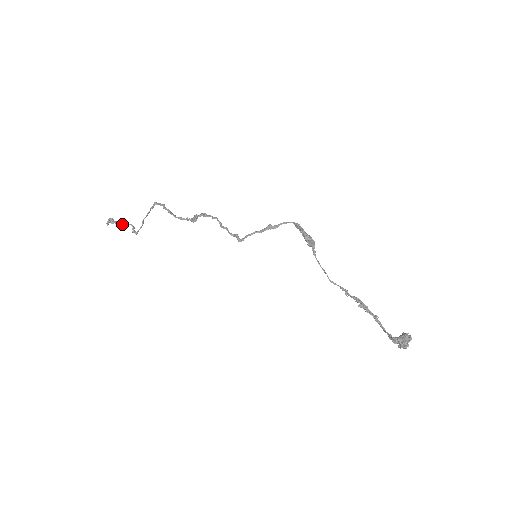
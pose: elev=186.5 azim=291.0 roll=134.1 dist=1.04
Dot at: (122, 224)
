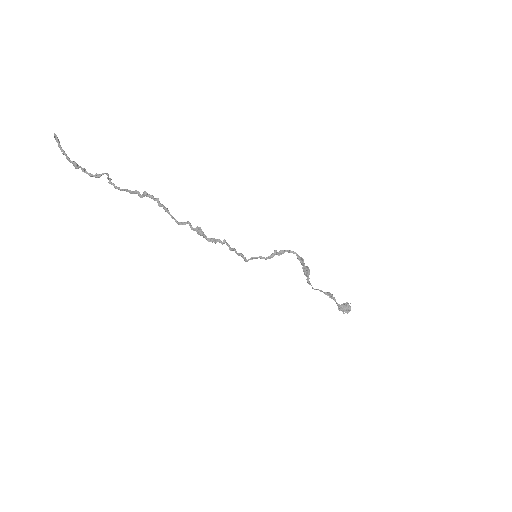
Dot at: occluded
